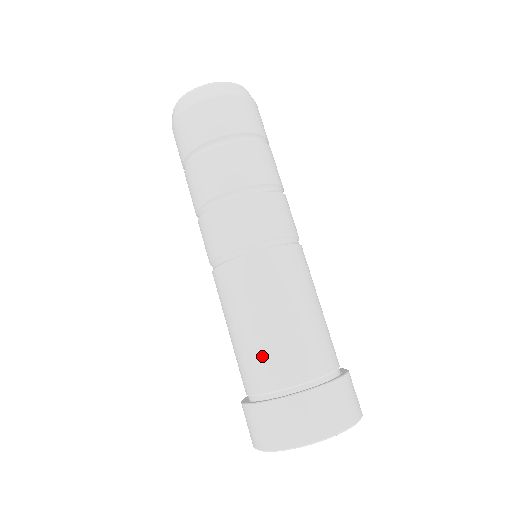
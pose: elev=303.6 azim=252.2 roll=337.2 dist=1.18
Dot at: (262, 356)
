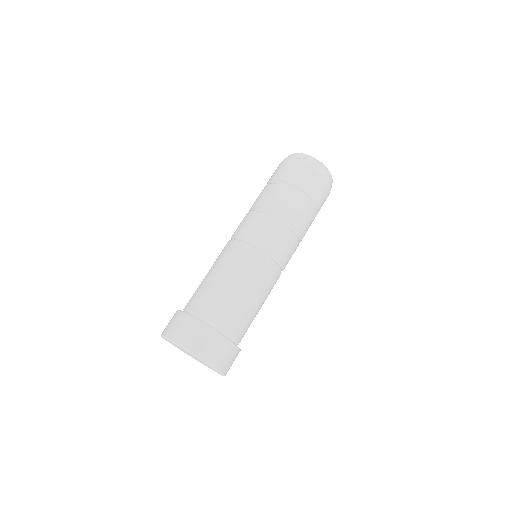
Dot at: (208, 294)
